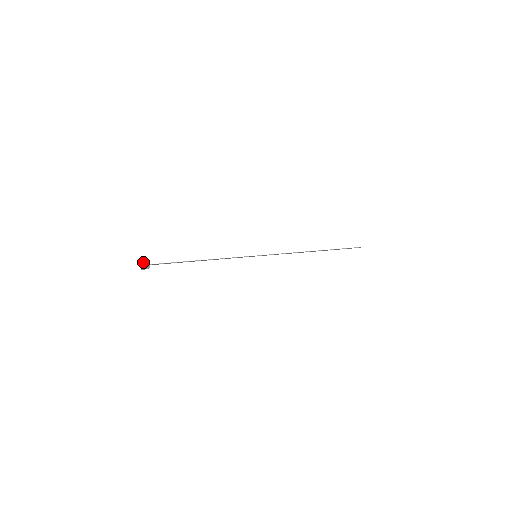
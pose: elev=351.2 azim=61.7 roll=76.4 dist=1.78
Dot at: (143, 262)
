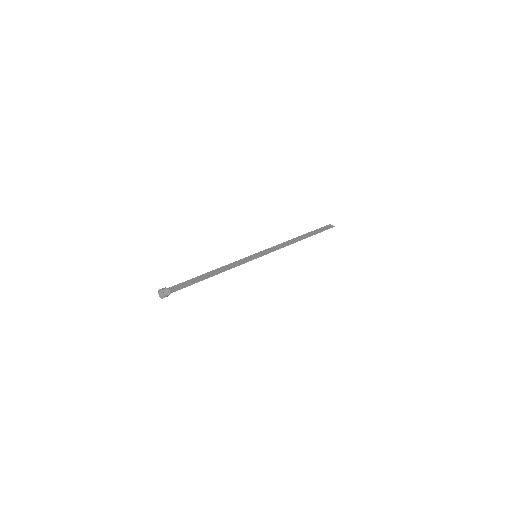
Dot at: (164, 293)
